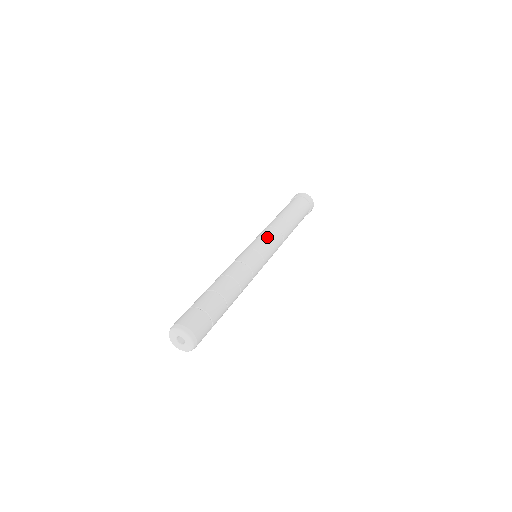
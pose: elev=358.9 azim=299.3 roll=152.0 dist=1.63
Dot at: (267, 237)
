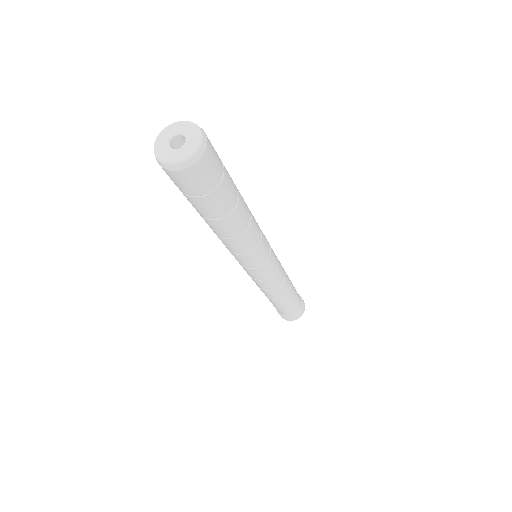
Dot at: occluded
